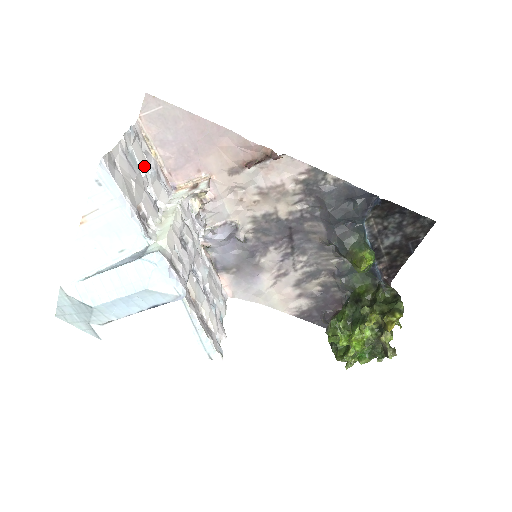
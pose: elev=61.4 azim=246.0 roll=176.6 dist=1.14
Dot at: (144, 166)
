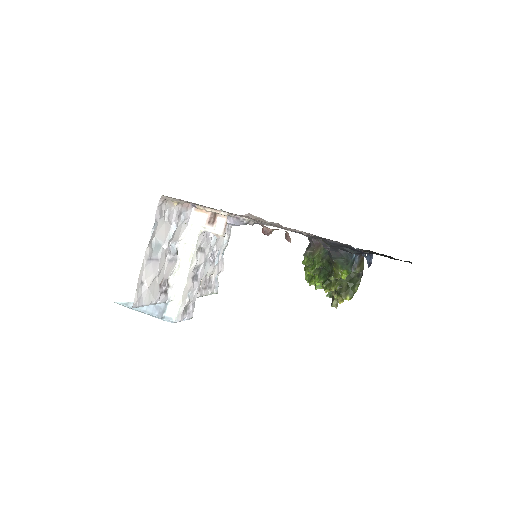
Dot at: (166, 236)
